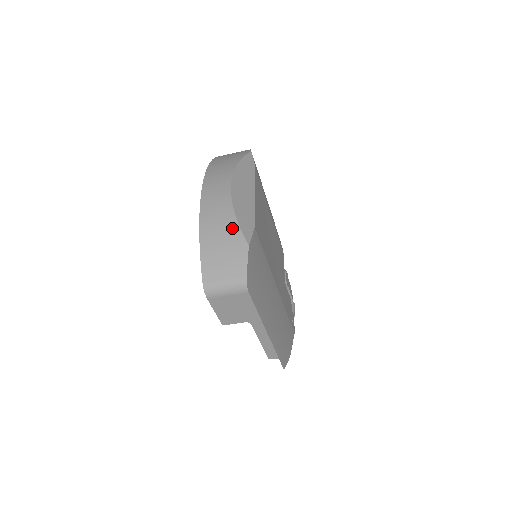
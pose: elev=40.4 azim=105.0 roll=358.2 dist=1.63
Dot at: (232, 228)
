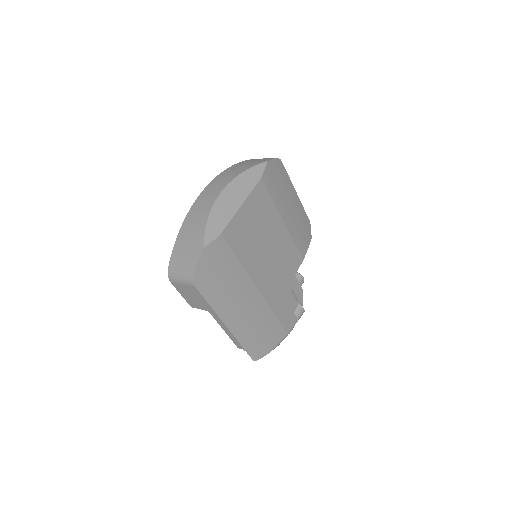
Dot at: (200, 230)
